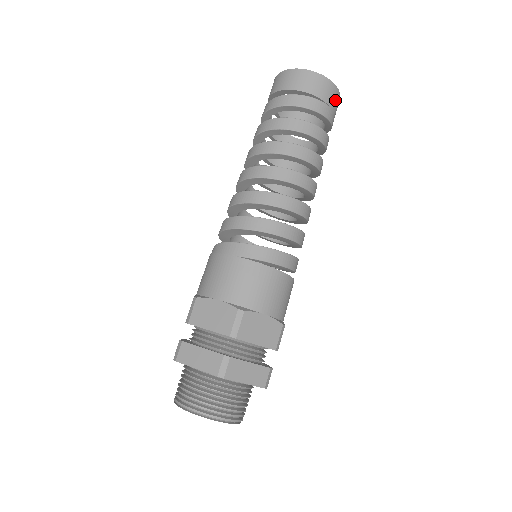
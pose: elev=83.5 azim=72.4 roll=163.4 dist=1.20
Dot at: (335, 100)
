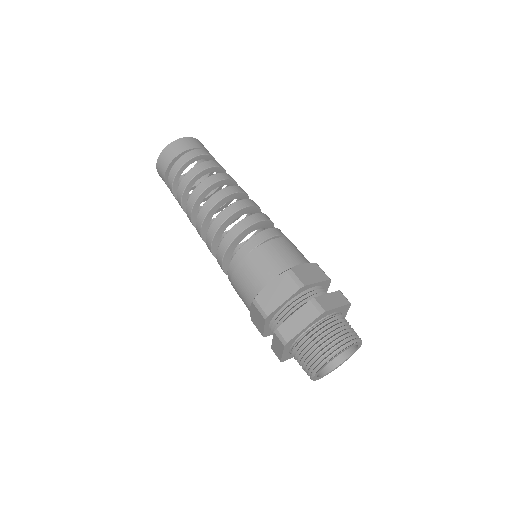
Dot at: (203, 146)
